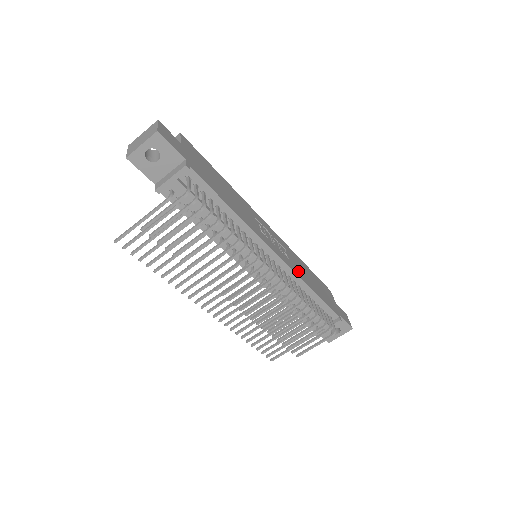
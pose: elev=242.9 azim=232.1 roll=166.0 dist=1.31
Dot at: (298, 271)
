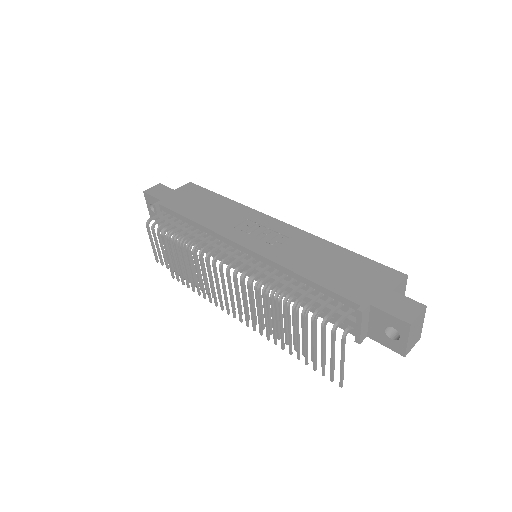
Dot at: (287, 257)
